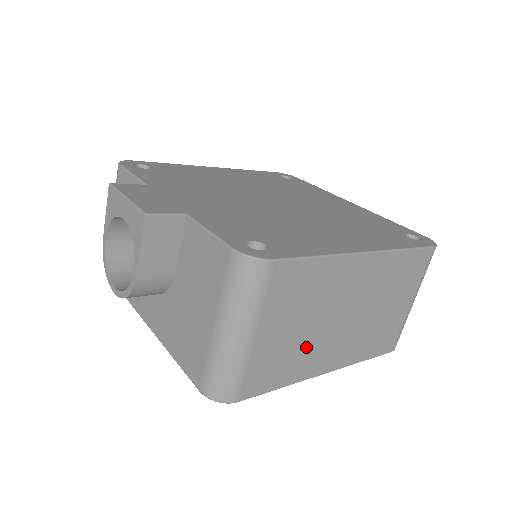
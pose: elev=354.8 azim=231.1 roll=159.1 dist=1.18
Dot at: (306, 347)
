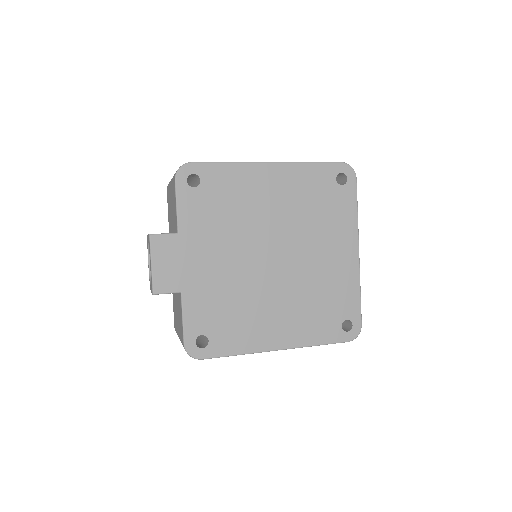
Dot at: occluded
